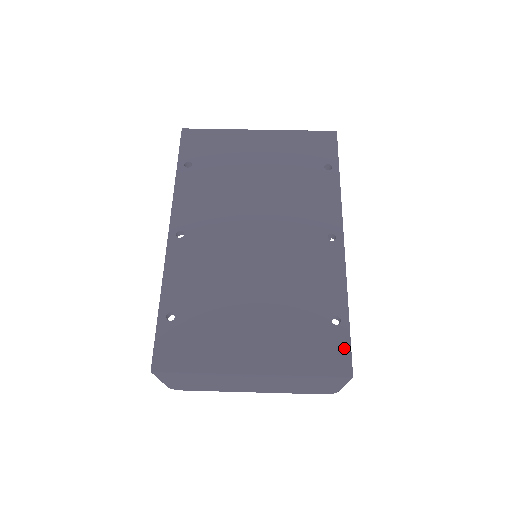
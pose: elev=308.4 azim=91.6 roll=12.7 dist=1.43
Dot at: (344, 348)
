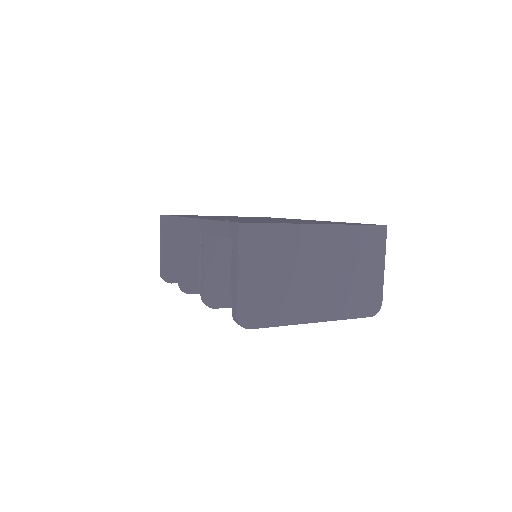
Dot at: occluded
